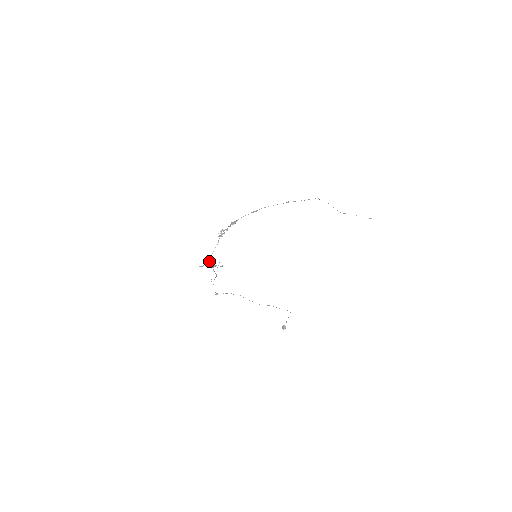
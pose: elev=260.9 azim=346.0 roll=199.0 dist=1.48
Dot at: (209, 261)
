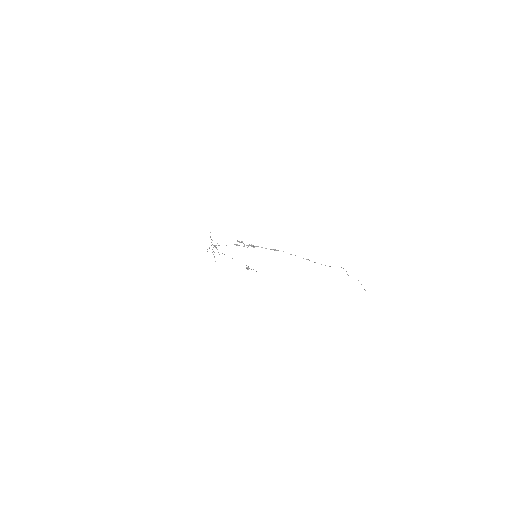
Dot at: (216, 245)
